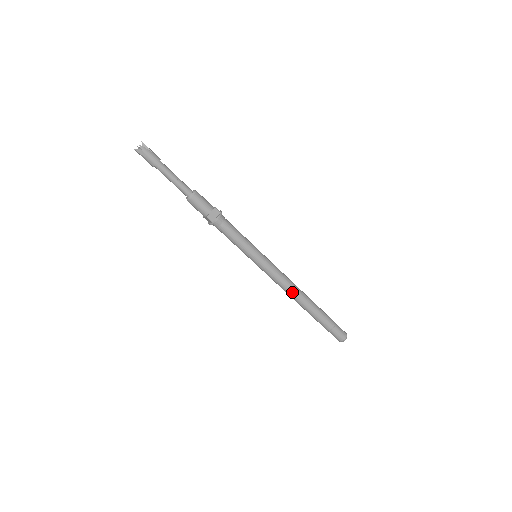
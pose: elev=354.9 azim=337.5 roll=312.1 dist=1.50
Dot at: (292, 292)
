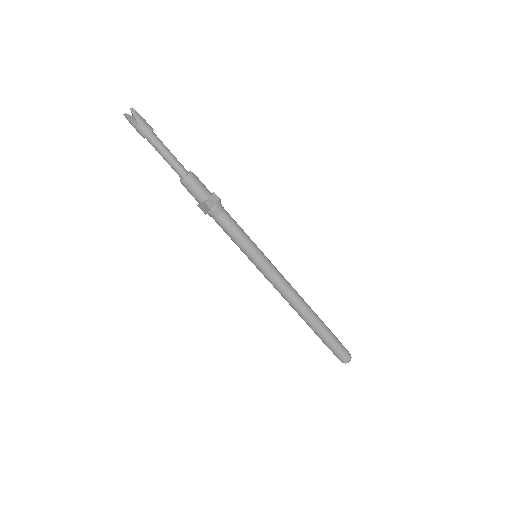
Dot at: occluded
